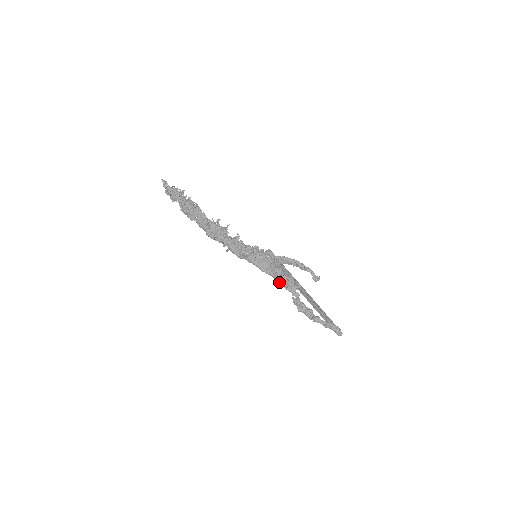
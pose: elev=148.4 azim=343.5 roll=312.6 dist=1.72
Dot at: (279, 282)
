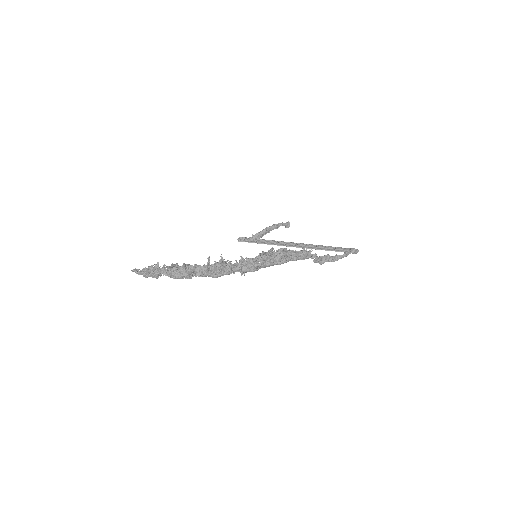
Dot at: occluded
